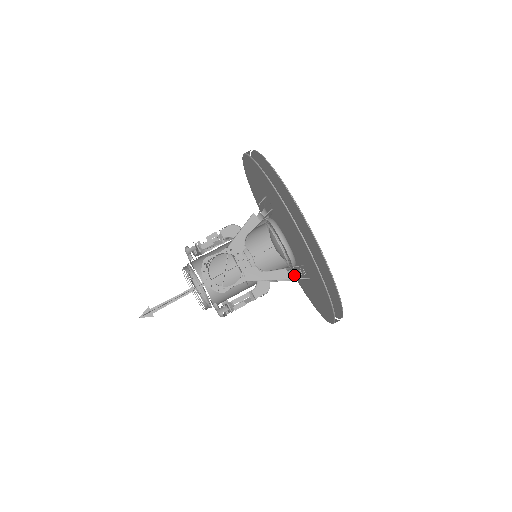
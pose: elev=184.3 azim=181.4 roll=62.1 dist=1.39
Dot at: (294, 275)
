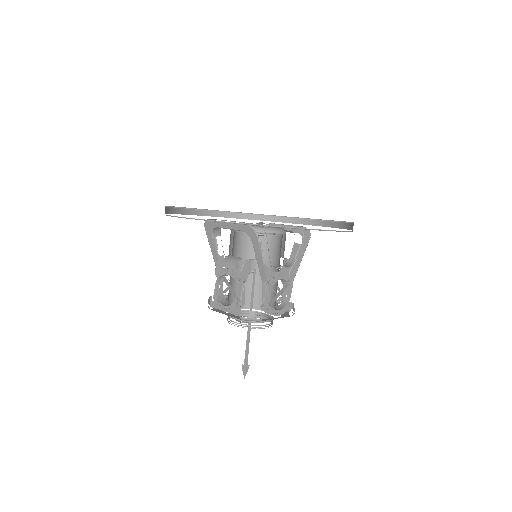
Dot at: occluded
